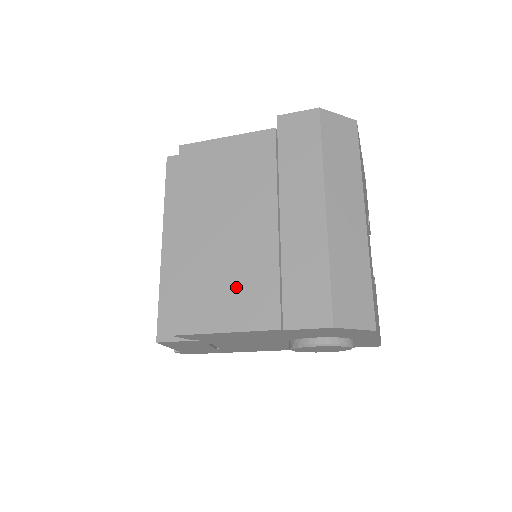
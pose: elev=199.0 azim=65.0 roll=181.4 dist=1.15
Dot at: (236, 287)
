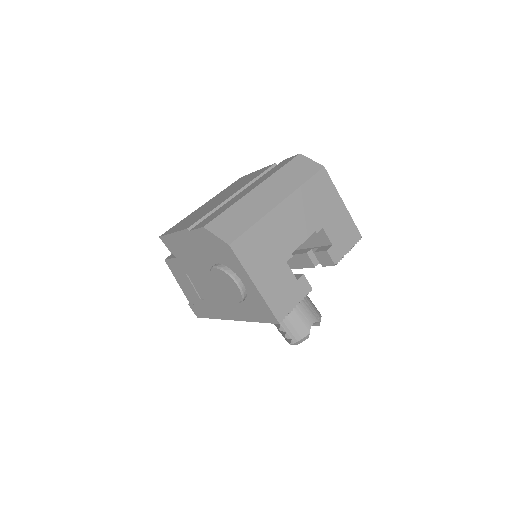
Dot at: occluded
